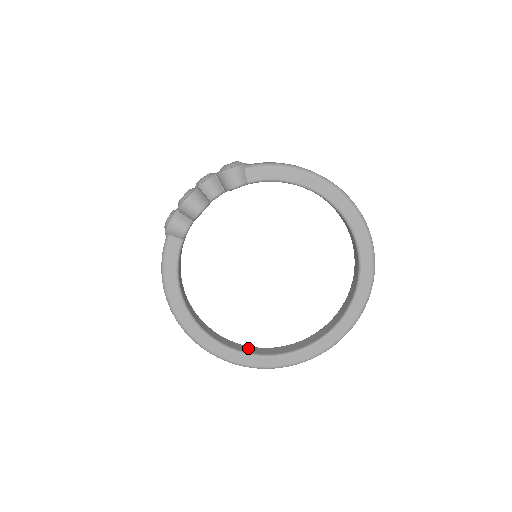
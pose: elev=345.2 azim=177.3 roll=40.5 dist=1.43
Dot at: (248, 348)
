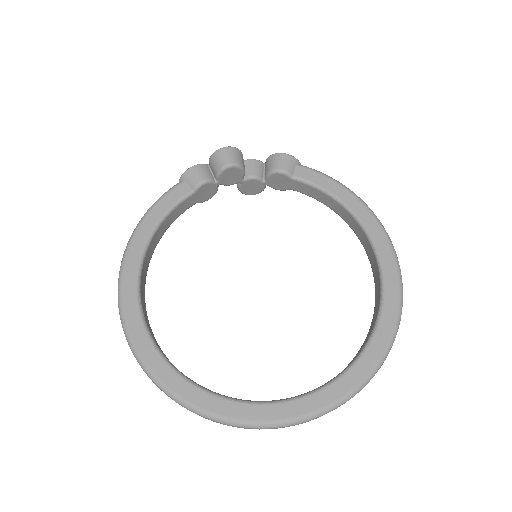
Dot at: occluded
